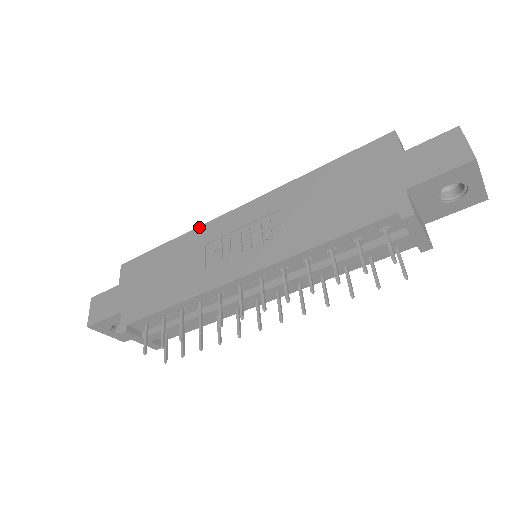
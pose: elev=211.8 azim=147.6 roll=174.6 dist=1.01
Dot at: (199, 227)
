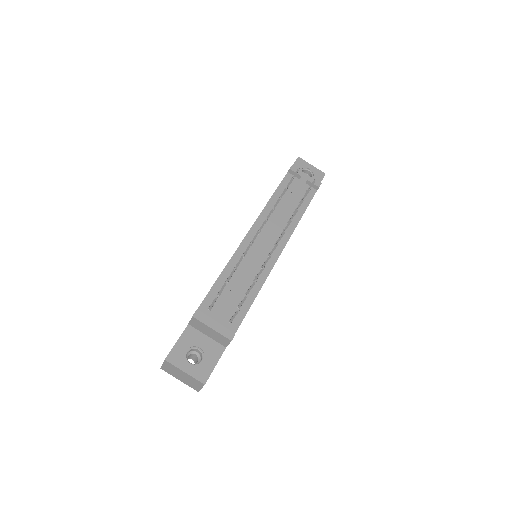
Dot at: occluded
